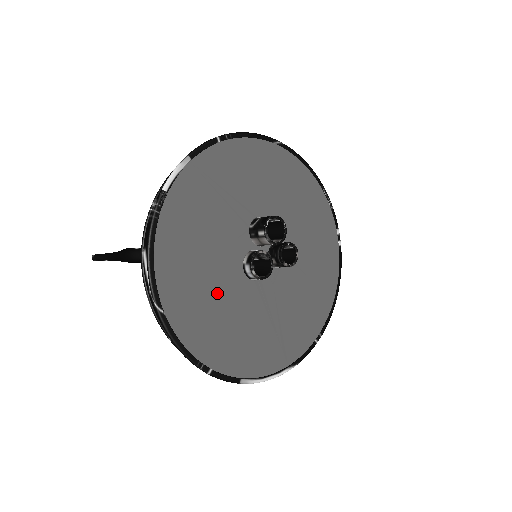
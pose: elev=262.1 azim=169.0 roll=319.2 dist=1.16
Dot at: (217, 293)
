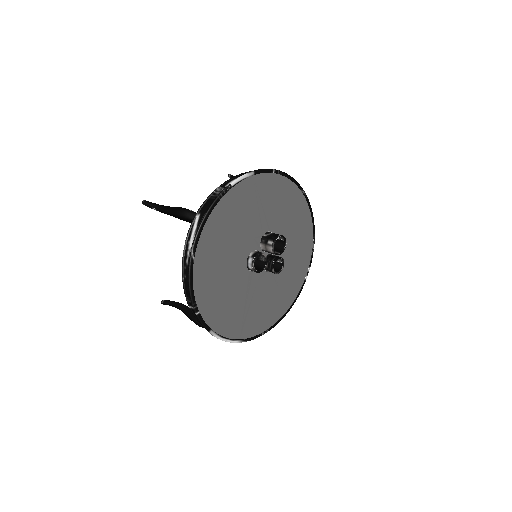
Dot at: (226, 265)
